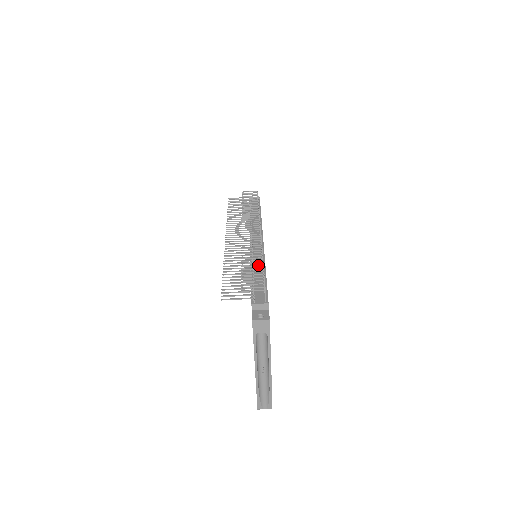
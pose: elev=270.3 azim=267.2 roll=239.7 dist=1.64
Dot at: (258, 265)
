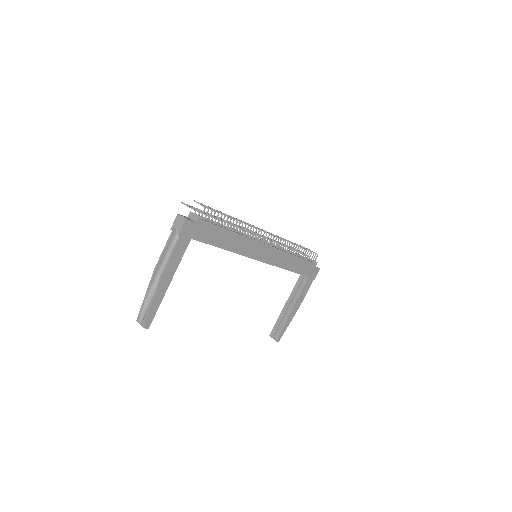
Dot at: (229, 216)
